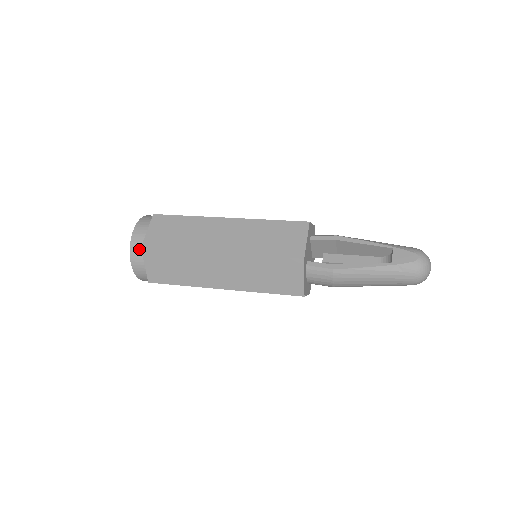
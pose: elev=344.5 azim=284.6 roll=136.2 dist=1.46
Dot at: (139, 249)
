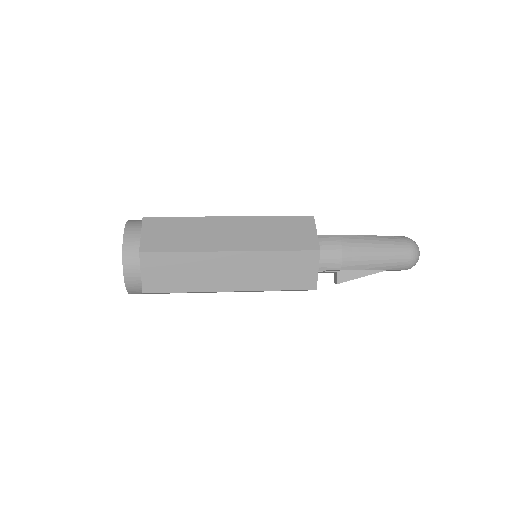
Dot at: (137, 223)
